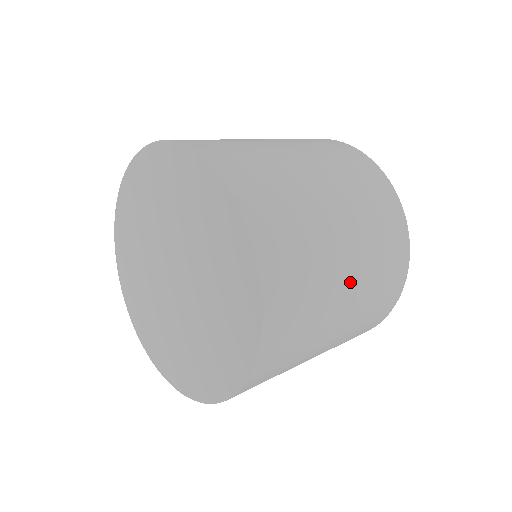
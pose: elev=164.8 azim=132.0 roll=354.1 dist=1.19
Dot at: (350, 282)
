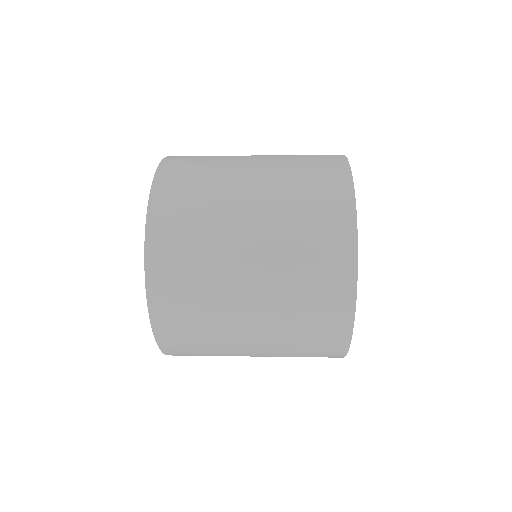
Dot at: (254, 181)
